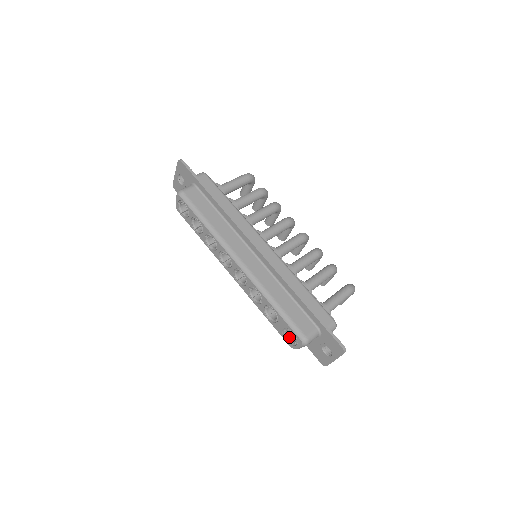
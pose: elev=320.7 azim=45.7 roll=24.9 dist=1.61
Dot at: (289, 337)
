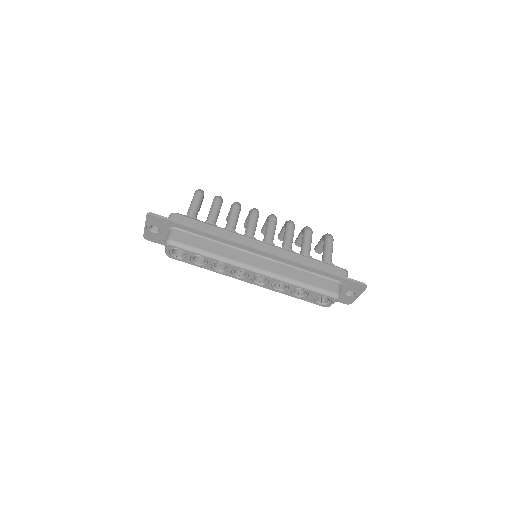
Dot at: (319, 301)
